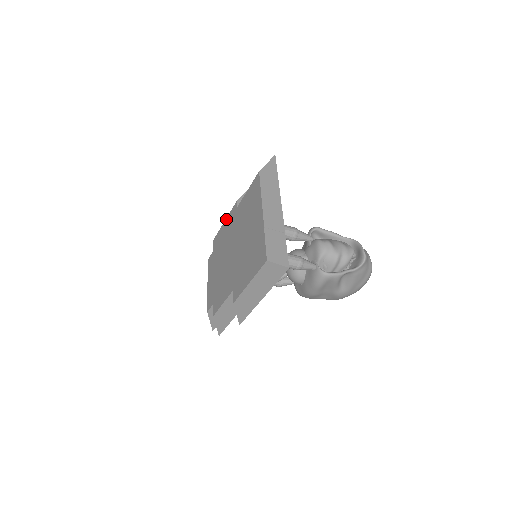
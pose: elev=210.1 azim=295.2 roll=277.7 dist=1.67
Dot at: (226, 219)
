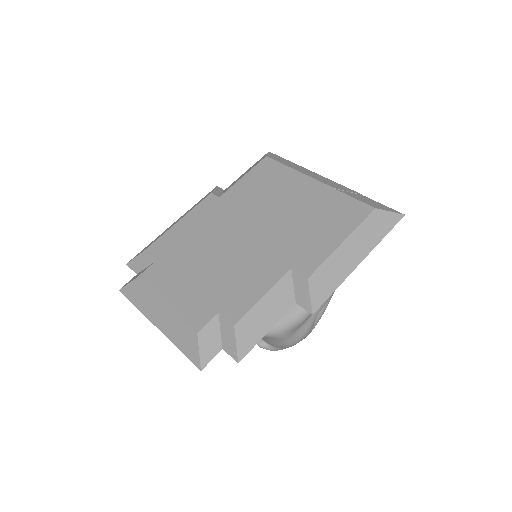
Dot at: (186, 216)
